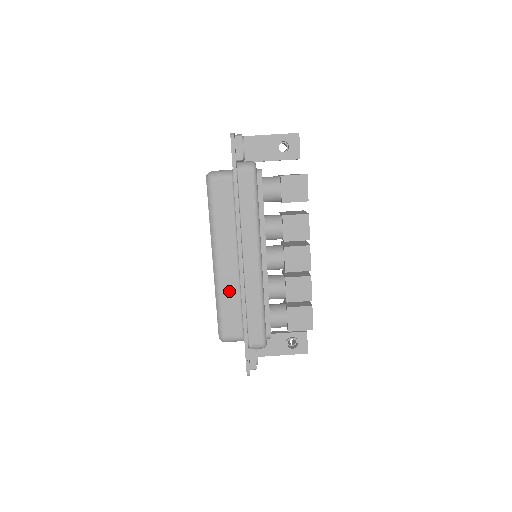
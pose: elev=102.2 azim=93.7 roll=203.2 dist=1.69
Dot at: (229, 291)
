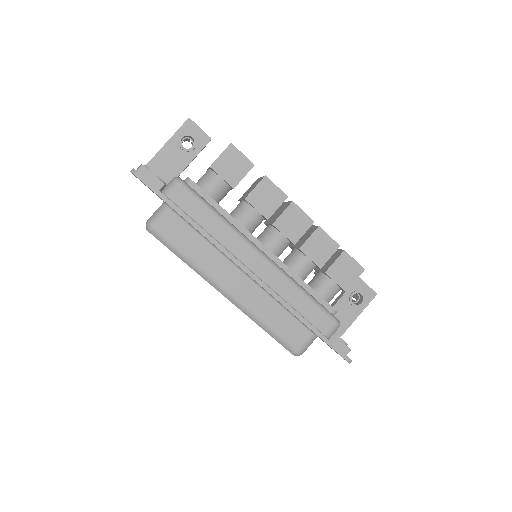
Dot at: (263, 308)
